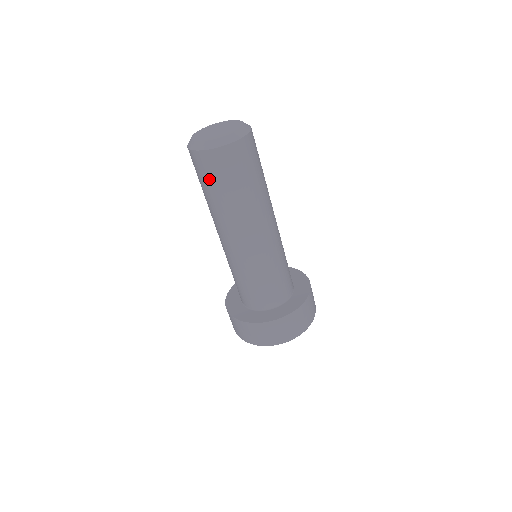
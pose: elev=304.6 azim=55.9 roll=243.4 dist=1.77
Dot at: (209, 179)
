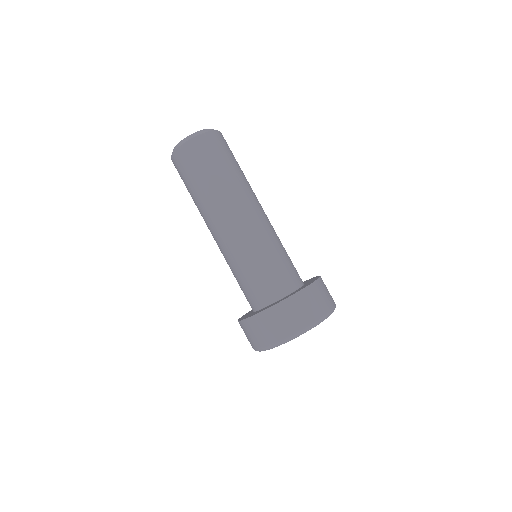
Dot at: (211, 159)
